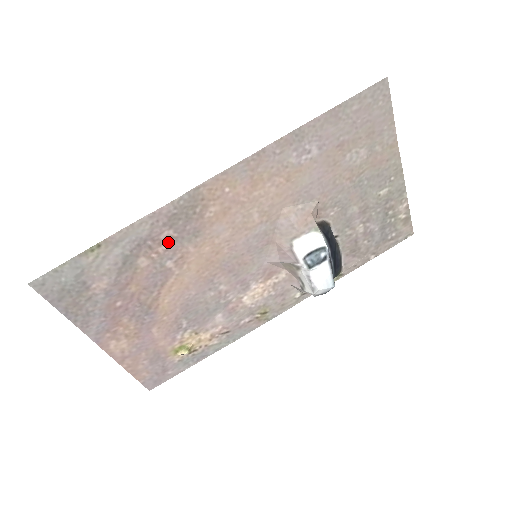
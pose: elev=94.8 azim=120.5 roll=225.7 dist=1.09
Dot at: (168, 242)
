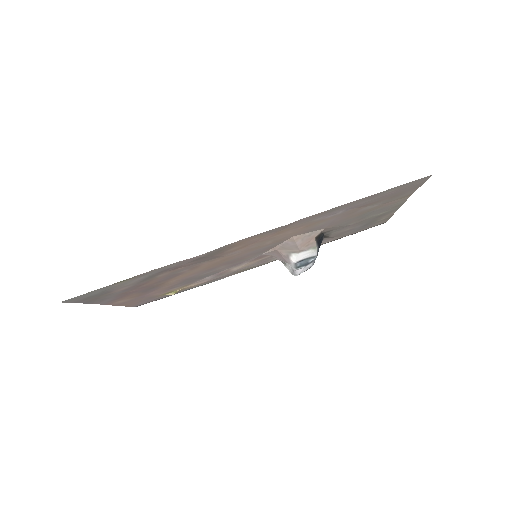
Dot at: (188, 265)
